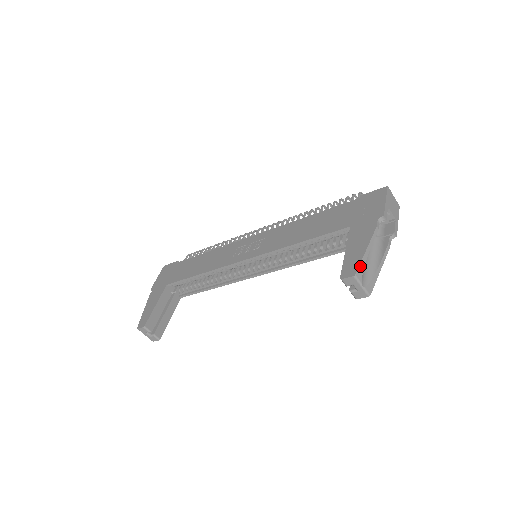
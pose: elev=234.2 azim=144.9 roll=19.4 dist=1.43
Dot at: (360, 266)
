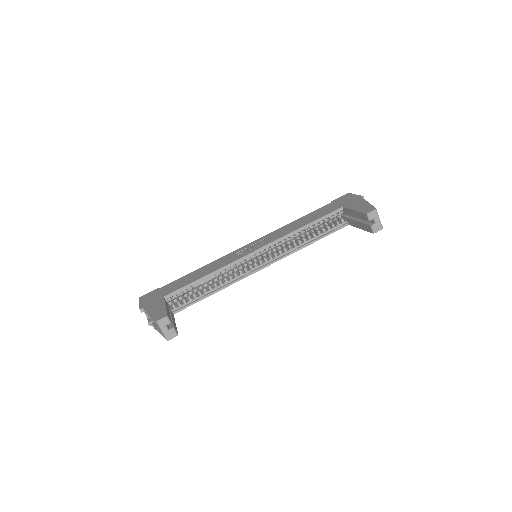
Dot at: (374, 207)
